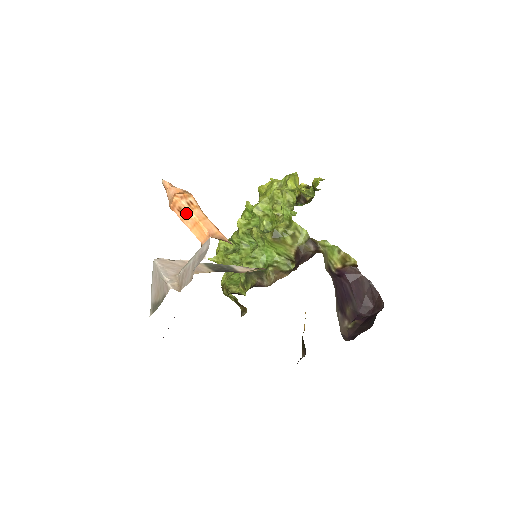
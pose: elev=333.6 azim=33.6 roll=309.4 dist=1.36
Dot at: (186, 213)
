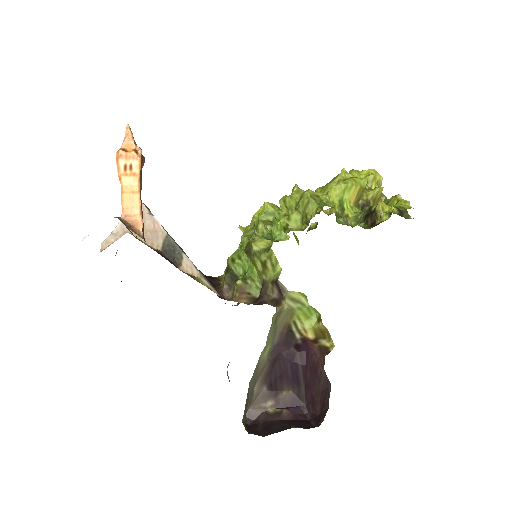
Dot at: (118, 176)
